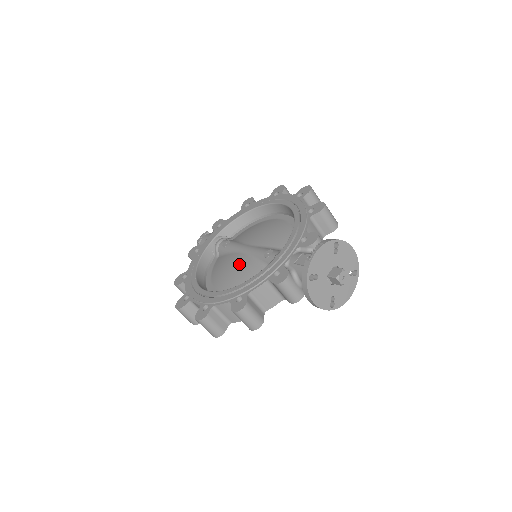
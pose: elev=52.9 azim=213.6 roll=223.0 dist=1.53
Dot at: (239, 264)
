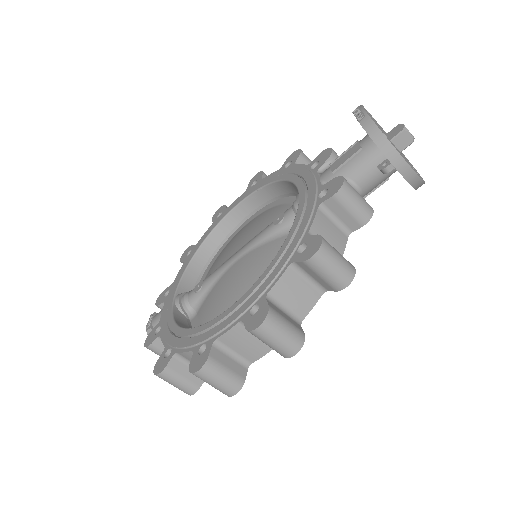
Dot at: (245, 266)
